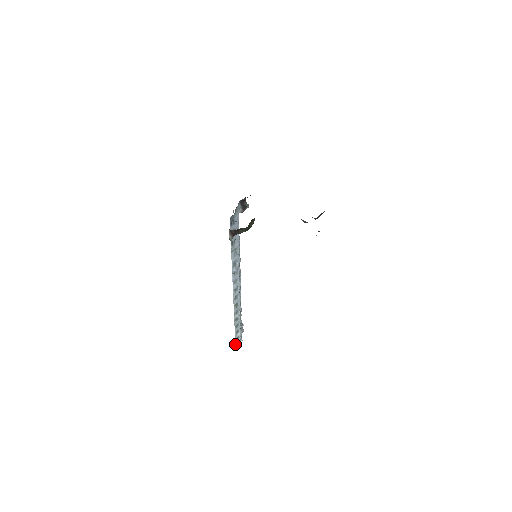
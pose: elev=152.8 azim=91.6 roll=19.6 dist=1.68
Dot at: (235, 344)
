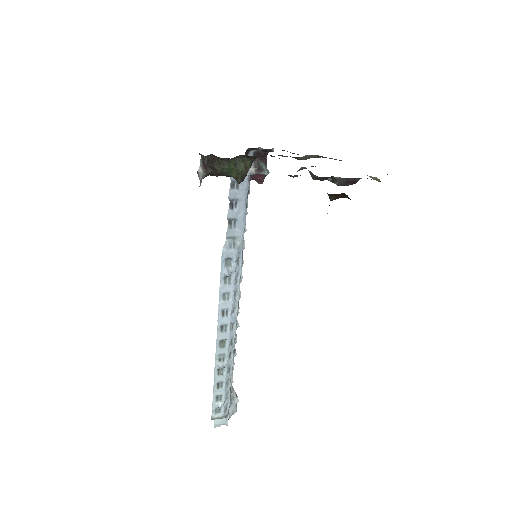
Dot at: (211, 419)
